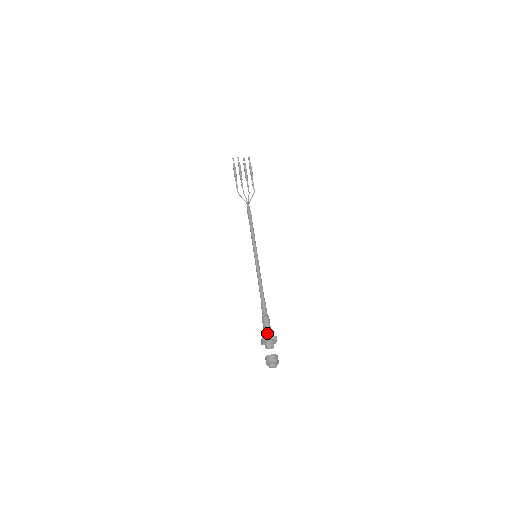
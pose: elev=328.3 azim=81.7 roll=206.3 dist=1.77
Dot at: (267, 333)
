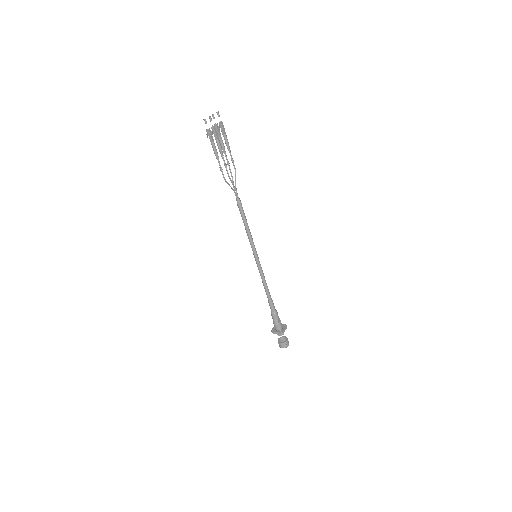
Dot at: (281, 326)
